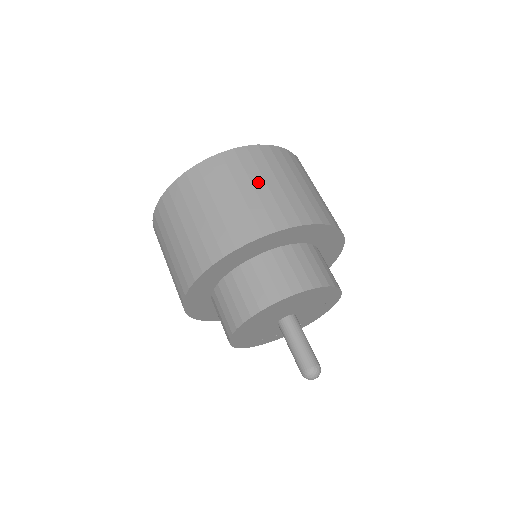
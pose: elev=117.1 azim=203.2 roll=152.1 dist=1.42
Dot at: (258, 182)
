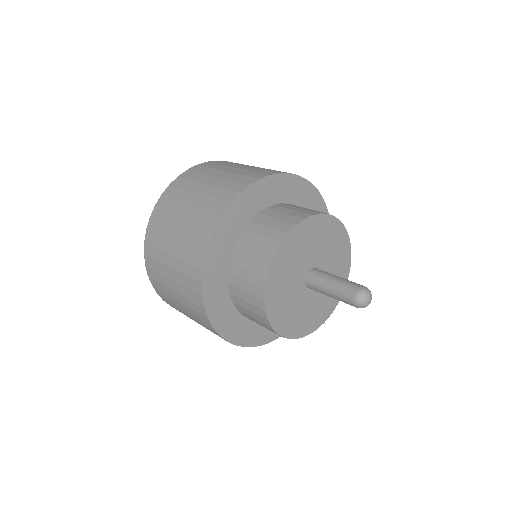
Dot at: occluded
